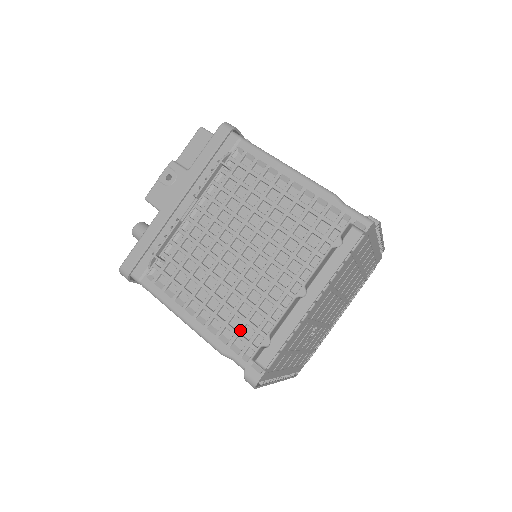
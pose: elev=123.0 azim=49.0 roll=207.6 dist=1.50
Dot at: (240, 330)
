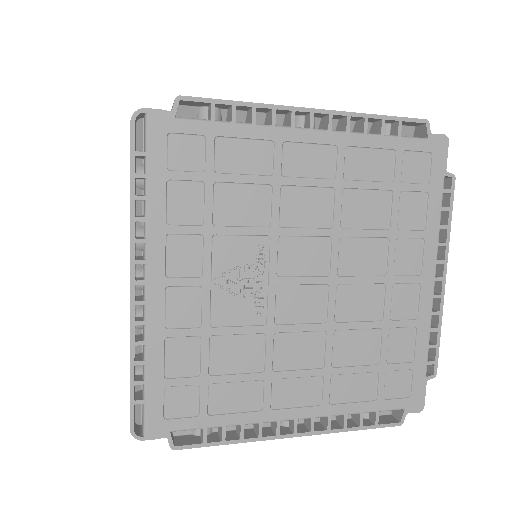
Dot at: occluded
